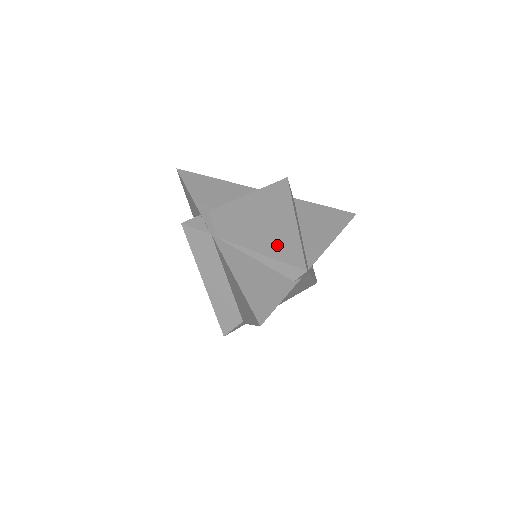
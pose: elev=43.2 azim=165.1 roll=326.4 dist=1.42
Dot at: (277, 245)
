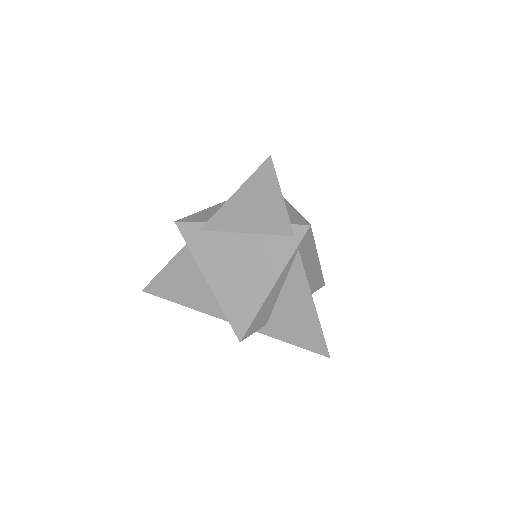
Dot at: occluded
